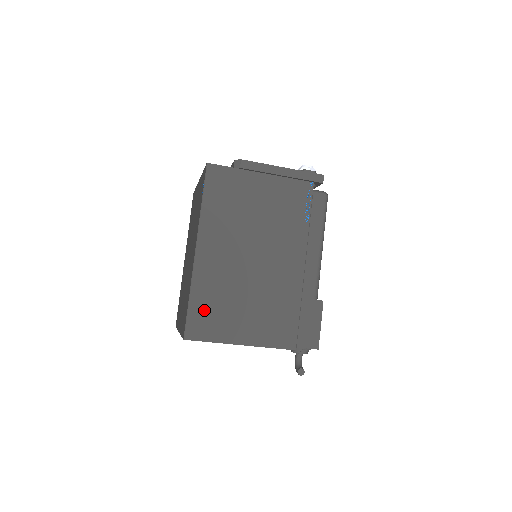
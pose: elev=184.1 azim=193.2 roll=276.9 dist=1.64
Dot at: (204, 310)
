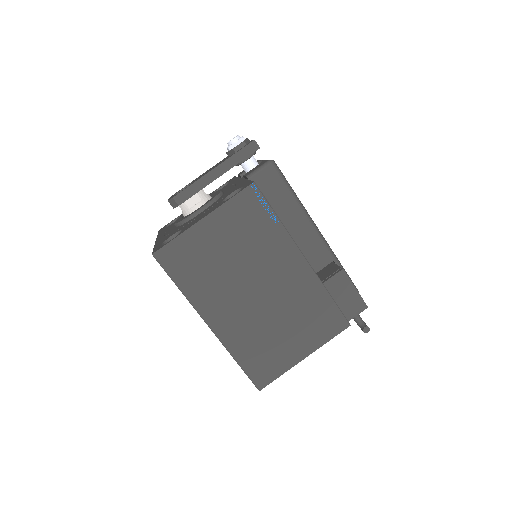
Dot at: (255, 360)
